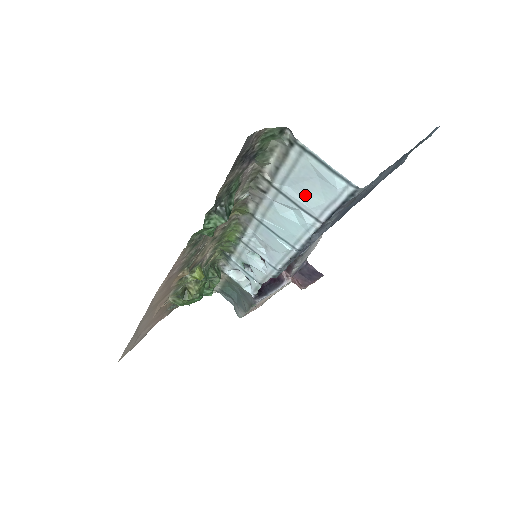
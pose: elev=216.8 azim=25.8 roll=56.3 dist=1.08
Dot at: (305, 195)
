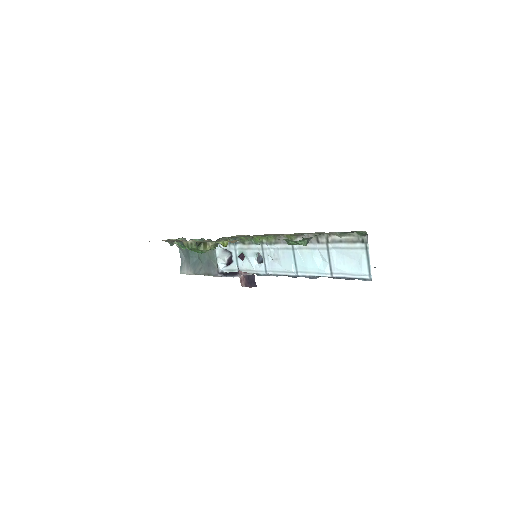
Dot at: (340, 261)
